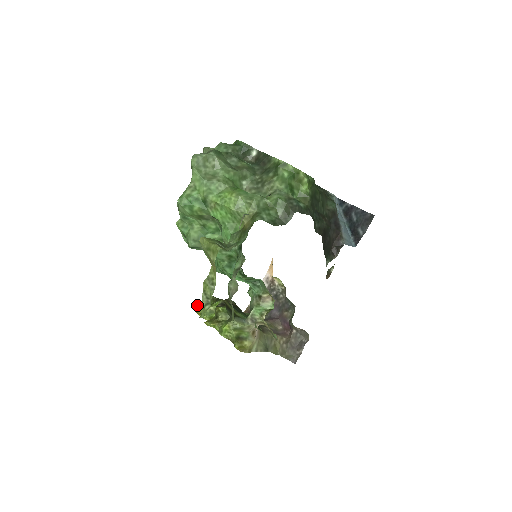
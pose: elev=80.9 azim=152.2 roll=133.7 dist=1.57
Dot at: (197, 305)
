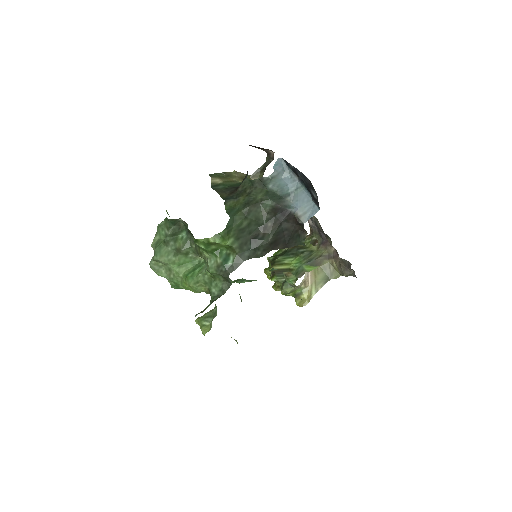
Dot at: (264, 270)
